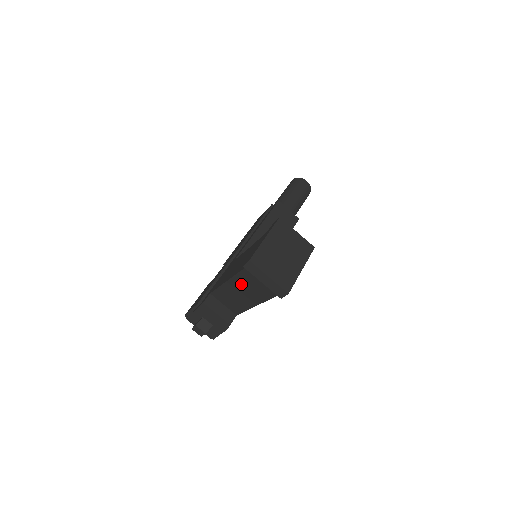
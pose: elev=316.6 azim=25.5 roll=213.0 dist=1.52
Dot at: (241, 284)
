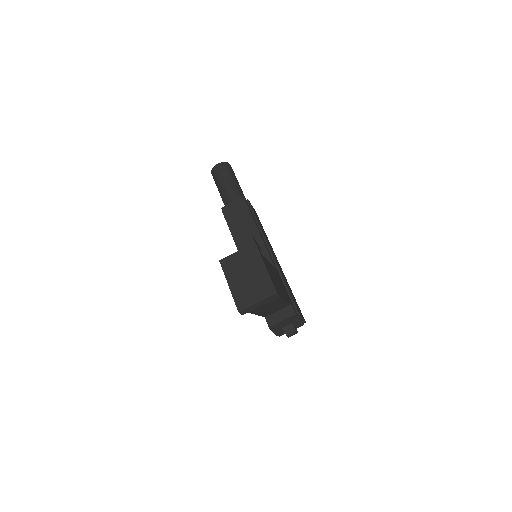
Dot at: (260, 310)
